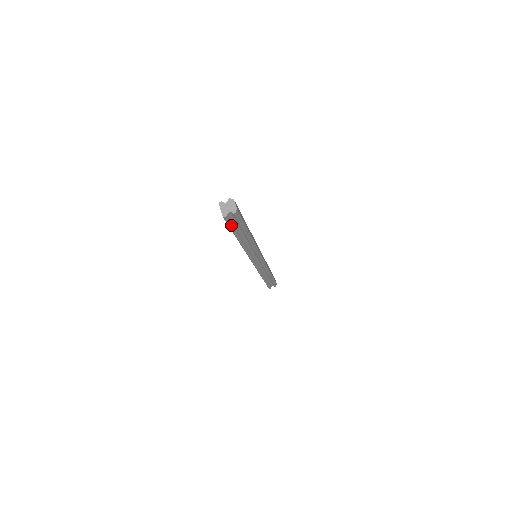
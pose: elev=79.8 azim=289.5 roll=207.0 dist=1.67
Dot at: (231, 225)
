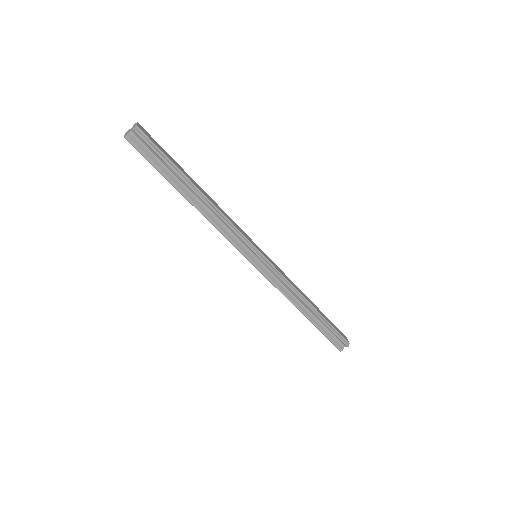
Dot at: (148, 158)
